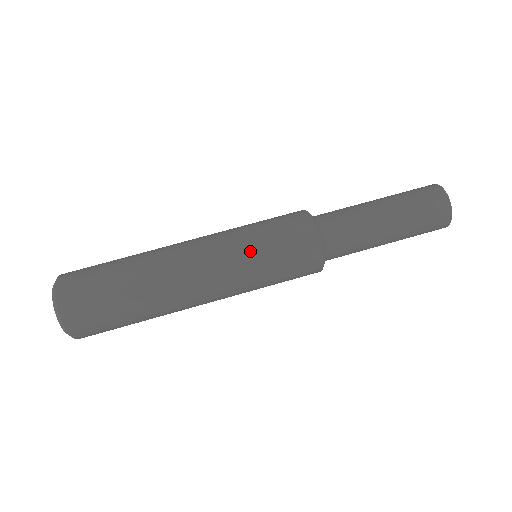
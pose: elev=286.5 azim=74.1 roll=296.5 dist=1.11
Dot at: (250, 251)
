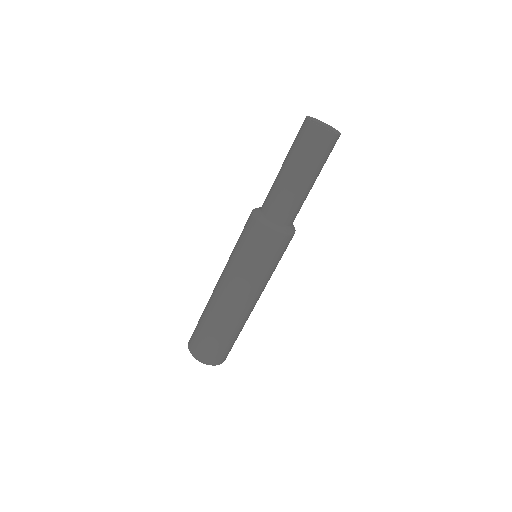
Dot at: (250, 270)
